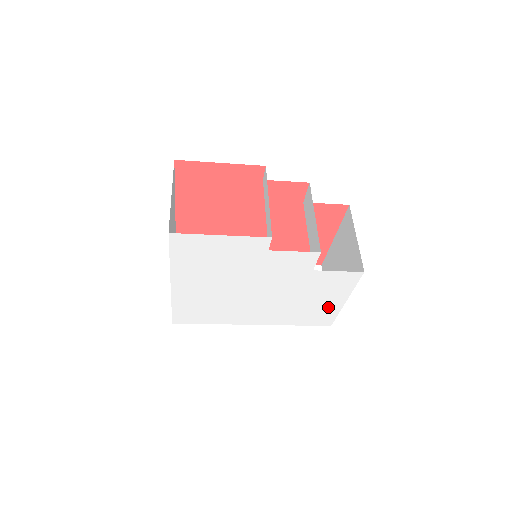
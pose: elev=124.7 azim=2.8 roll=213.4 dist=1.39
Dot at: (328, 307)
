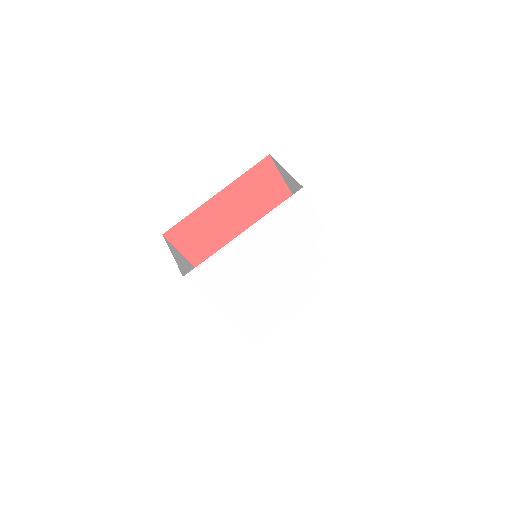
Dot at: (276, 320)
